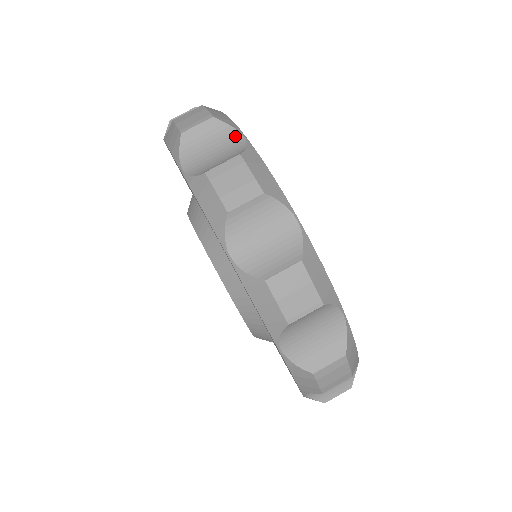
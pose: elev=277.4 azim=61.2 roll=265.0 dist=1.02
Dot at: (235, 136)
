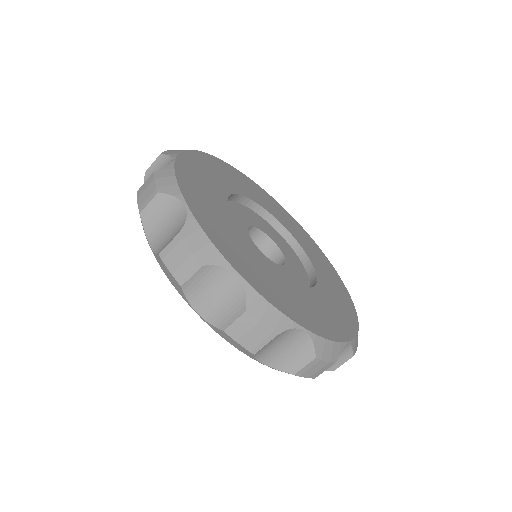
Dot at: (296, 332)
